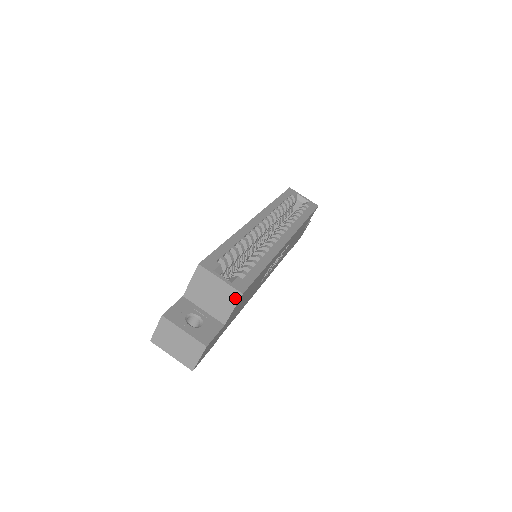
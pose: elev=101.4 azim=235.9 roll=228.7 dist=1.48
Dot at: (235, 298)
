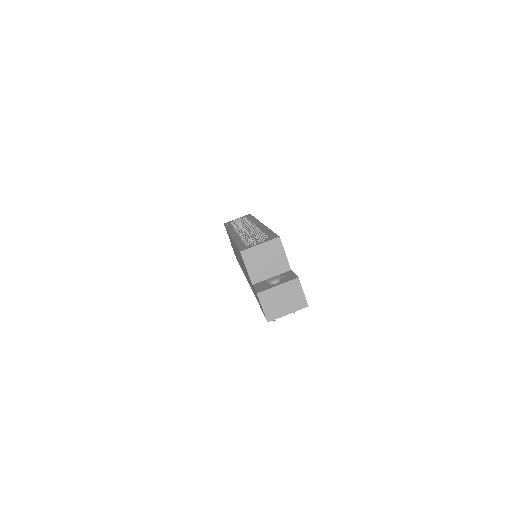
Dot at: (279, 245)
